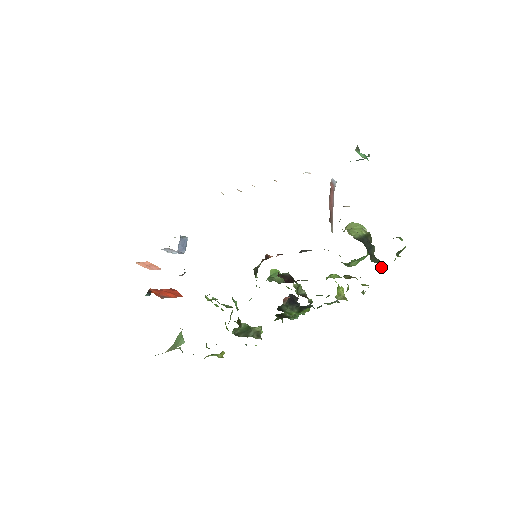
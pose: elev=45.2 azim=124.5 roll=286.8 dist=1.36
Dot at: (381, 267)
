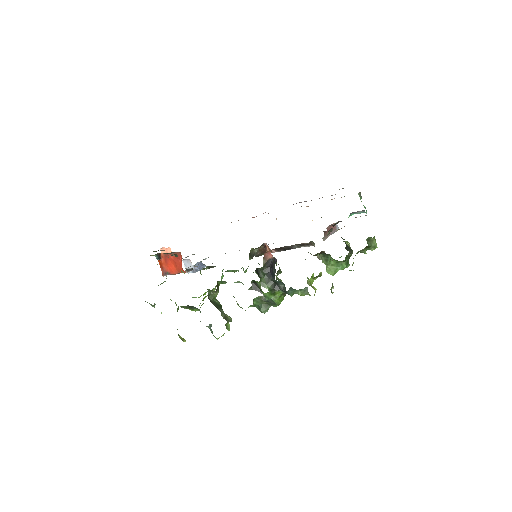
Dot at: occluded
